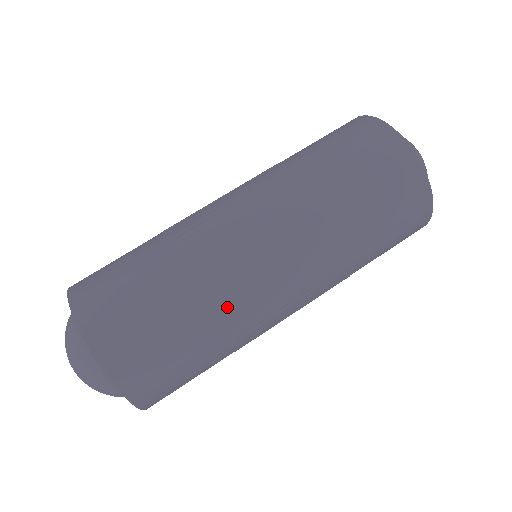
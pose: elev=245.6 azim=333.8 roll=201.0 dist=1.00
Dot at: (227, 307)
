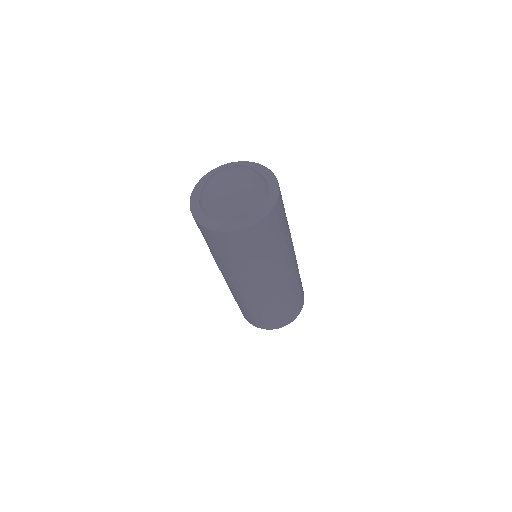
Dot at: occluded
